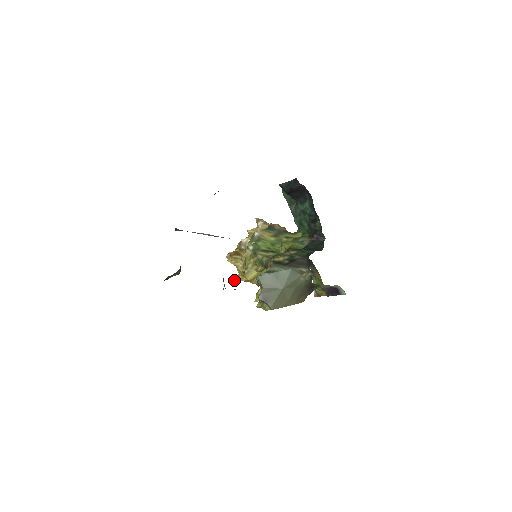
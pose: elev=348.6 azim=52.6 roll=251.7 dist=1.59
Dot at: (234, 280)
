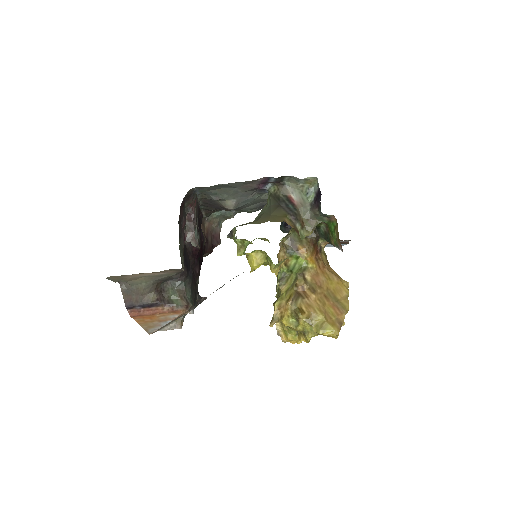
Dot at: (270, 325)
